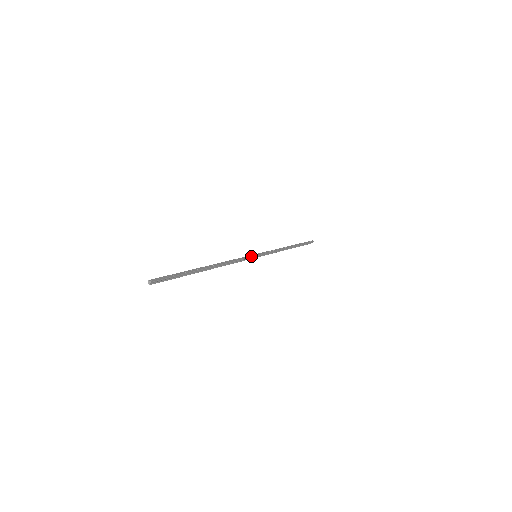
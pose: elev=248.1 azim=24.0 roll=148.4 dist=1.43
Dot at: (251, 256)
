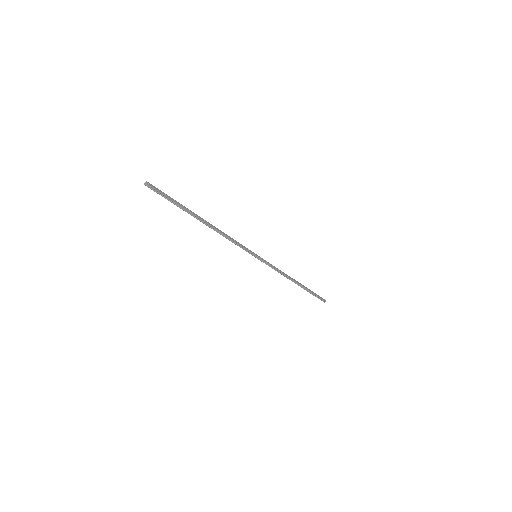
Dot at: (251, 251)
